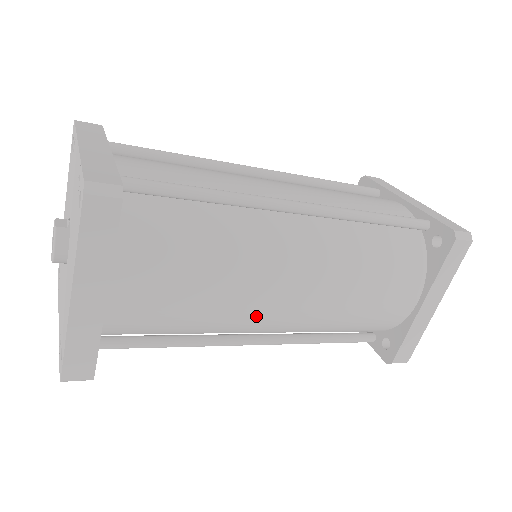
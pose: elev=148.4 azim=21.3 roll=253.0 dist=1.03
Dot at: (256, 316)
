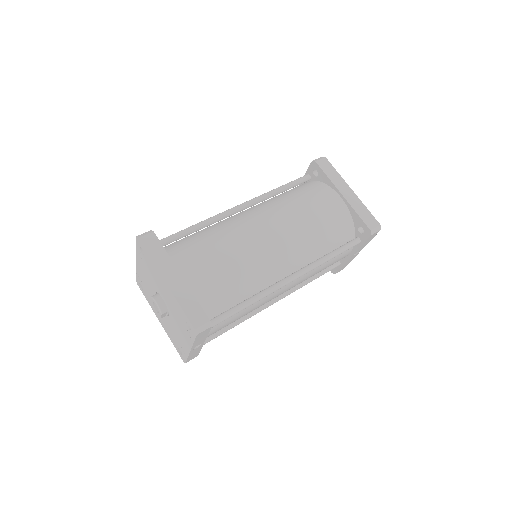
Dot at: (263, 251)
